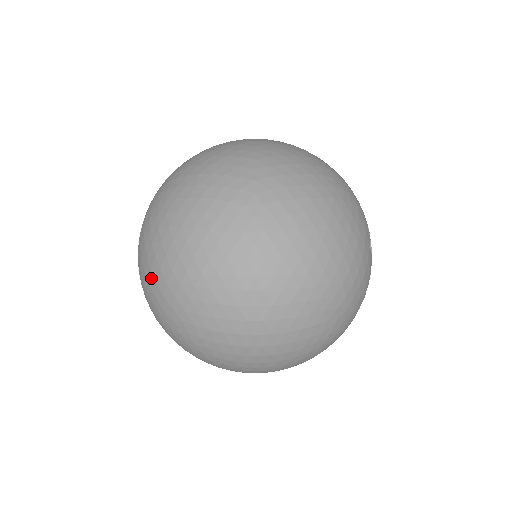
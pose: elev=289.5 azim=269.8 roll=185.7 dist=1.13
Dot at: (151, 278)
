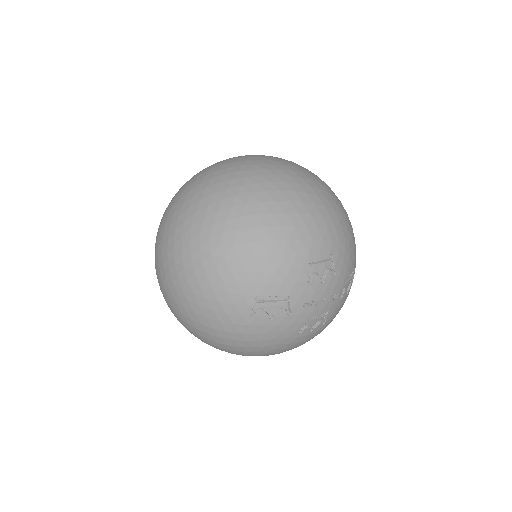
Dot at: occluded
